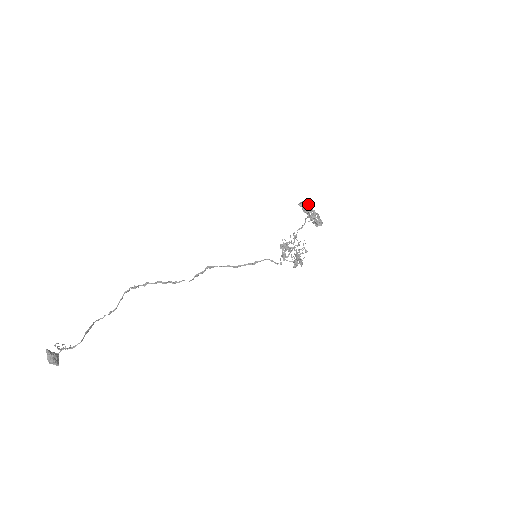
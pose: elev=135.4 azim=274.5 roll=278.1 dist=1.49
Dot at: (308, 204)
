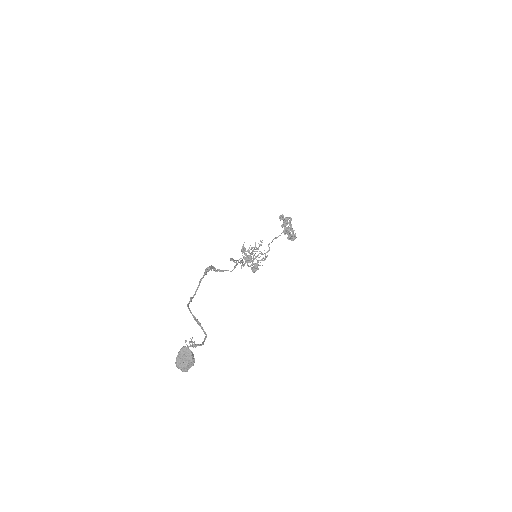
Dot at: (290, 219)
